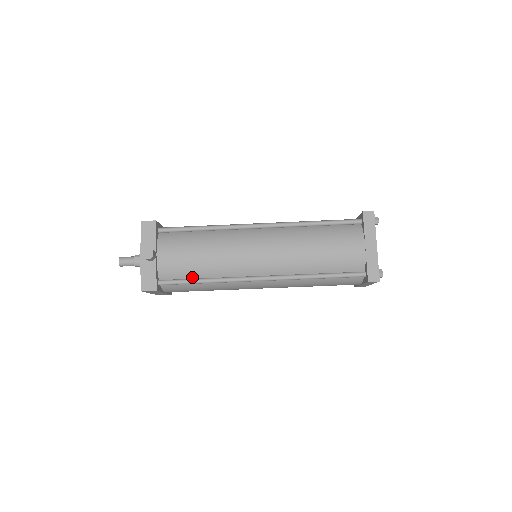
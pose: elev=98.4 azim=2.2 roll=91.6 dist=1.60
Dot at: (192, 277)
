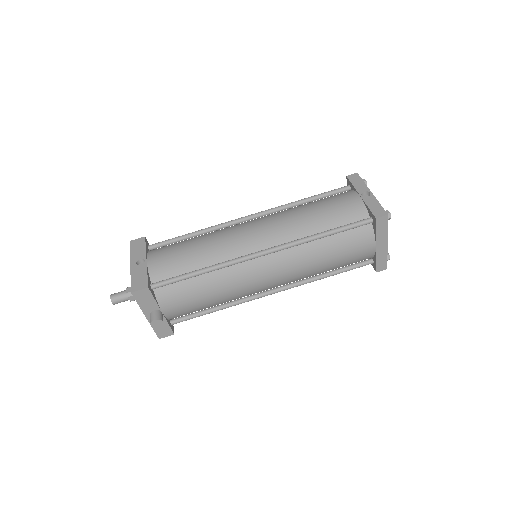
Dot at: occluded
